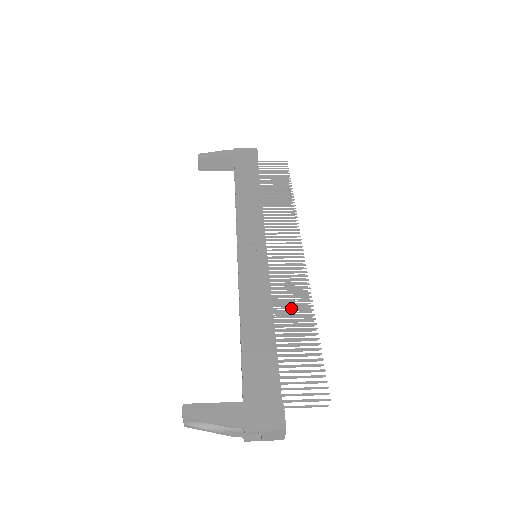
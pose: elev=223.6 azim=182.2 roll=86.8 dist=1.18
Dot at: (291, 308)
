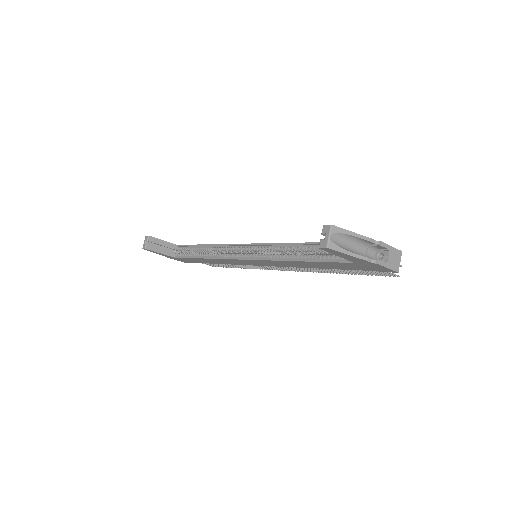
Dot at: (312, 268)
